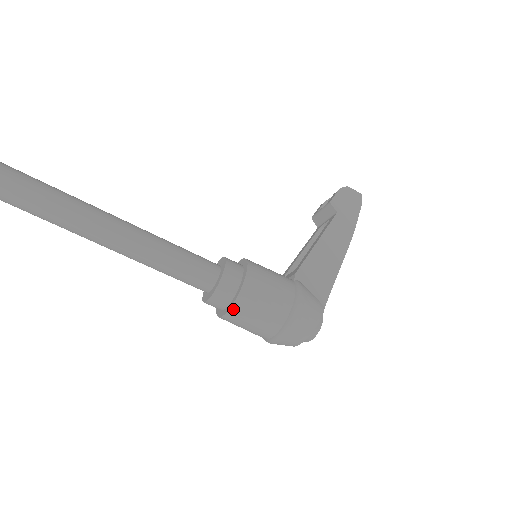
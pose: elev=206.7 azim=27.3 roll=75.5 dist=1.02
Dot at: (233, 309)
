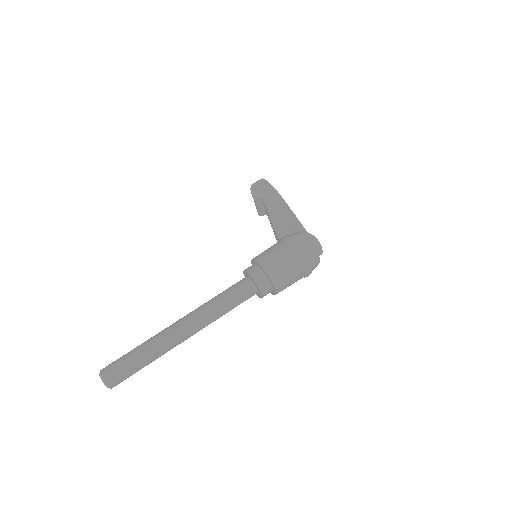
Dot at: (273, 280)
